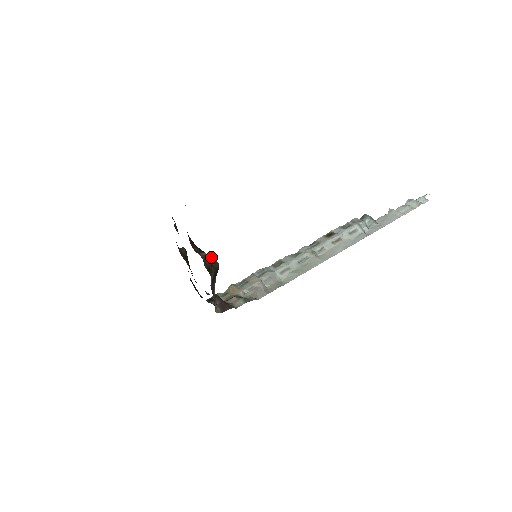
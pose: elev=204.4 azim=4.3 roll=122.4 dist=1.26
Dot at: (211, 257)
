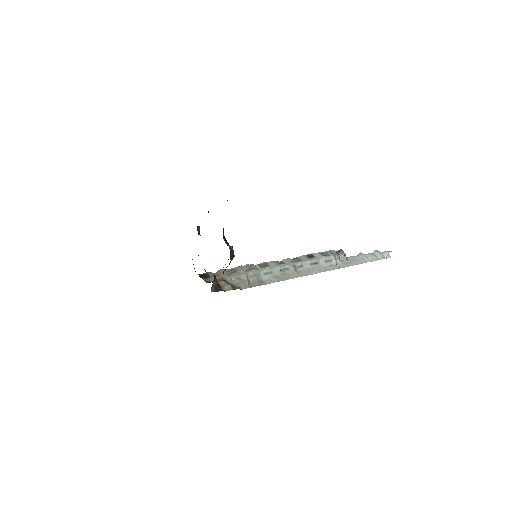
Dot at: occluded
